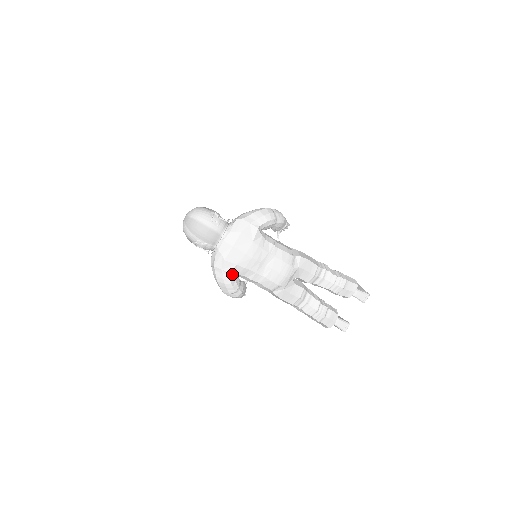
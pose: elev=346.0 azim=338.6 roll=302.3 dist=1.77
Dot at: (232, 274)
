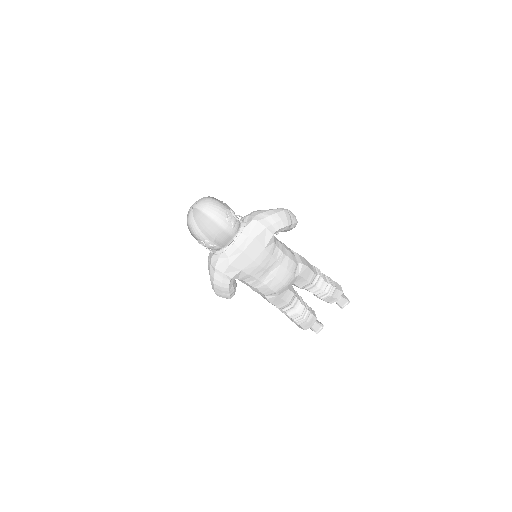
Dot at: occluded
